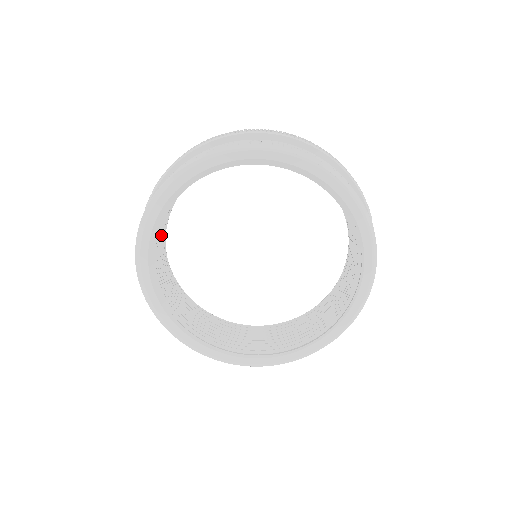
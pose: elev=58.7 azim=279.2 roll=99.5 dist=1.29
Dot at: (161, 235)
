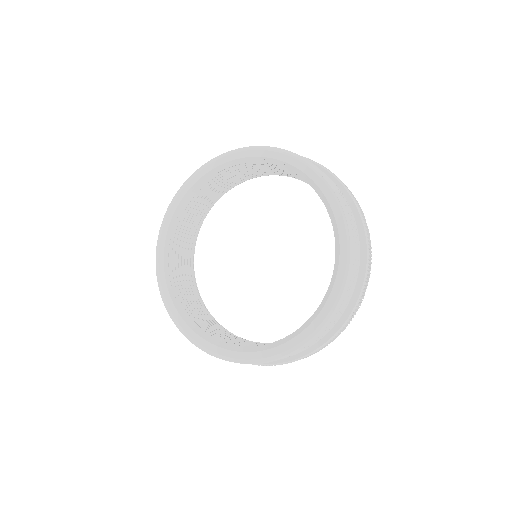
Dot at: (187, 288)
